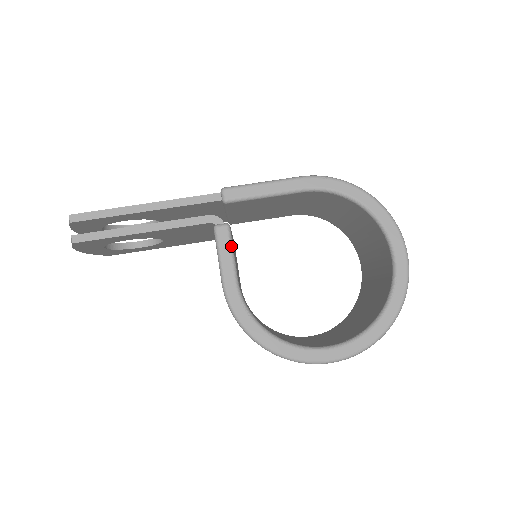
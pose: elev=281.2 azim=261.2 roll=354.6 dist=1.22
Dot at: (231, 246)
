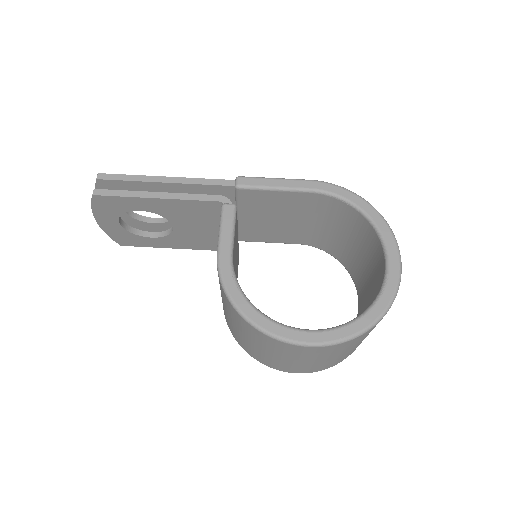
Dot at: (234, 222)
